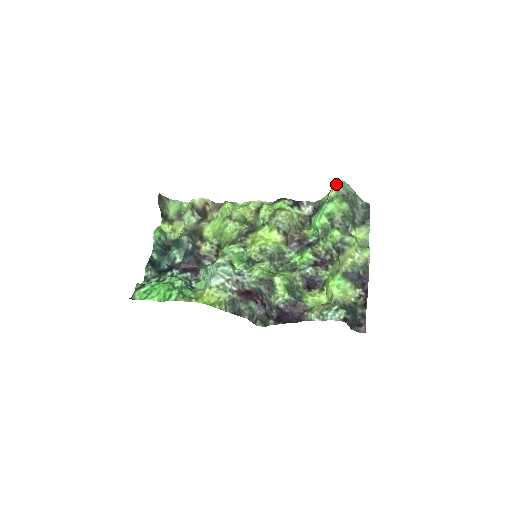
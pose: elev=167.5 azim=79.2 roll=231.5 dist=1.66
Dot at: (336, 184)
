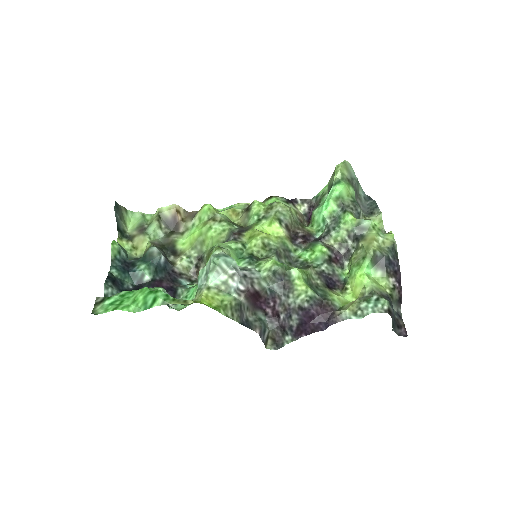
Dot at: (340, 165)
